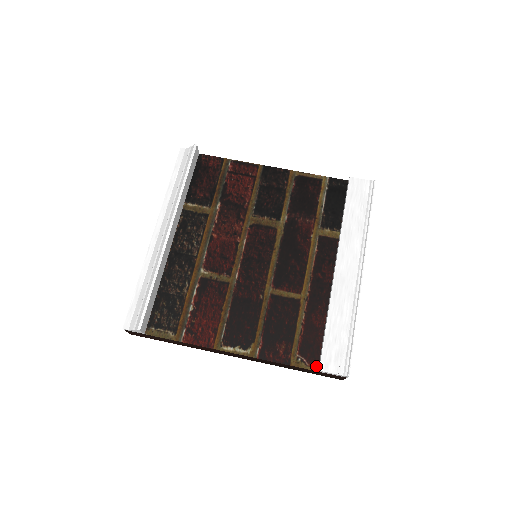
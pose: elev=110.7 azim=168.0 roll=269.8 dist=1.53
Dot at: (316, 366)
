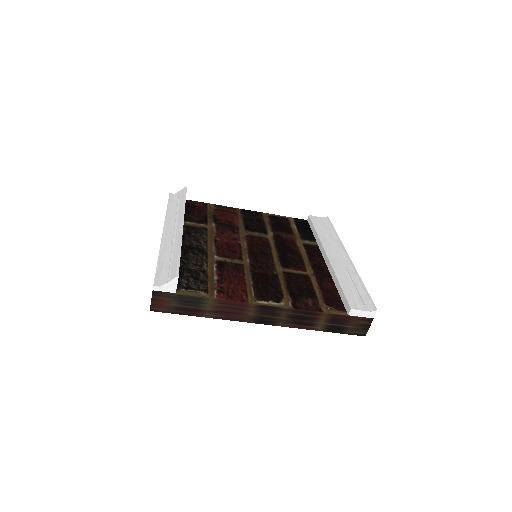
Dot at: (345, 312)
